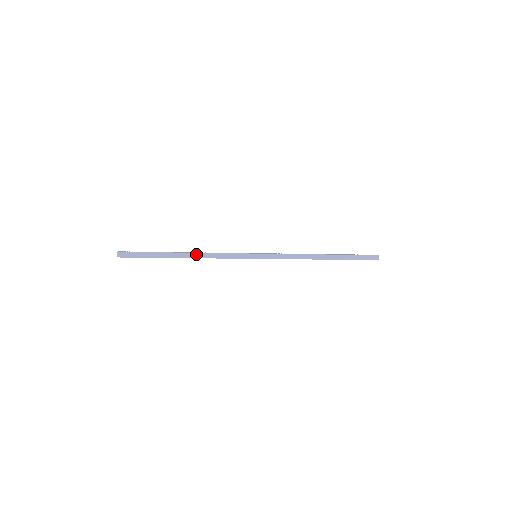
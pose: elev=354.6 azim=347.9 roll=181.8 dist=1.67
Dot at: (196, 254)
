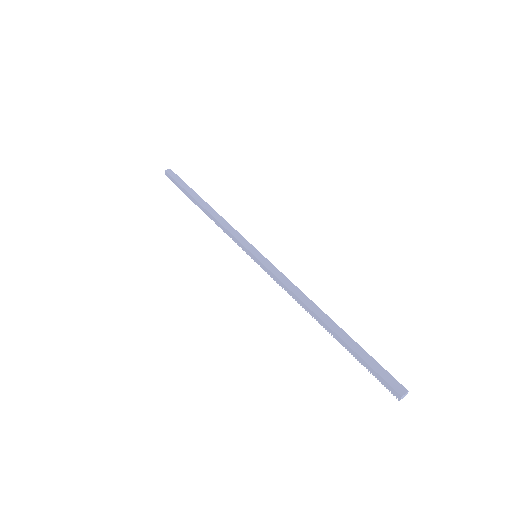
Dot at: (213, 210)
